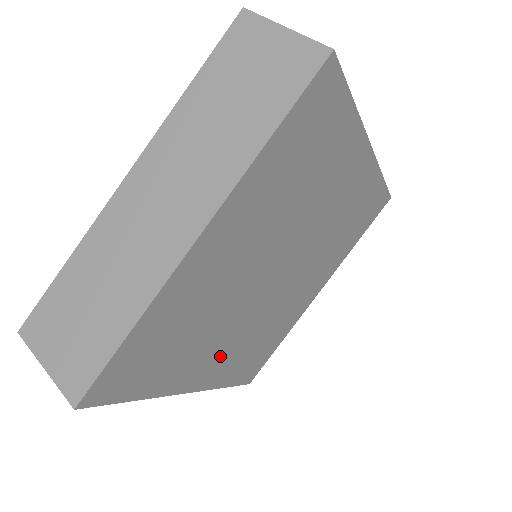
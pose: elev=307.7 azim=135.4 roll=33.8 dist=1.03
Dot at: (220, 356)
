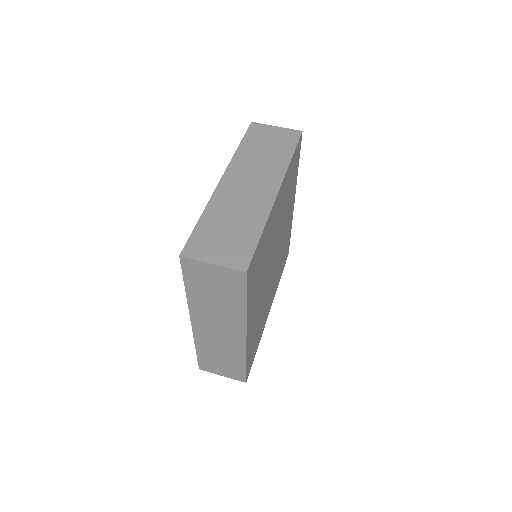
Dot at: (272, 293)
